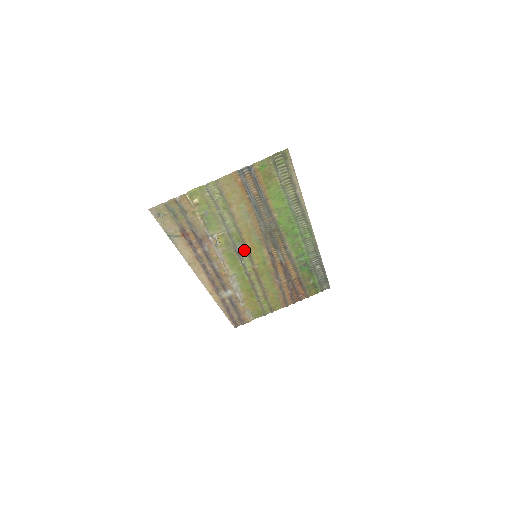
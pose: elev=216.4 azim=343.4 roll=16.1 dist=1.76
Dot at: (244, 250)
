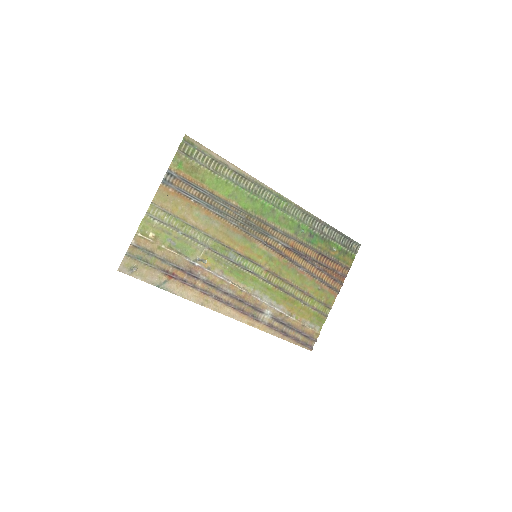
Dot at: (240, 257)
